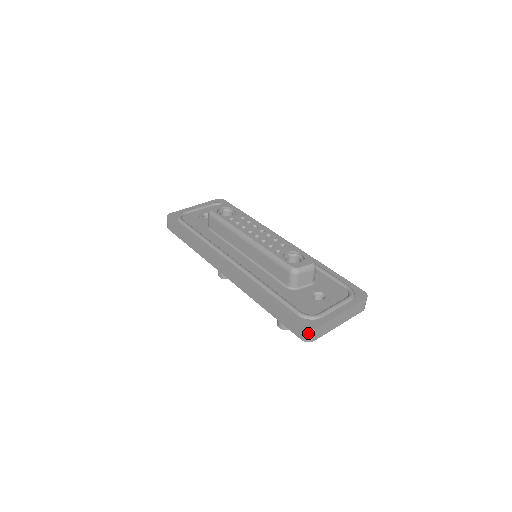
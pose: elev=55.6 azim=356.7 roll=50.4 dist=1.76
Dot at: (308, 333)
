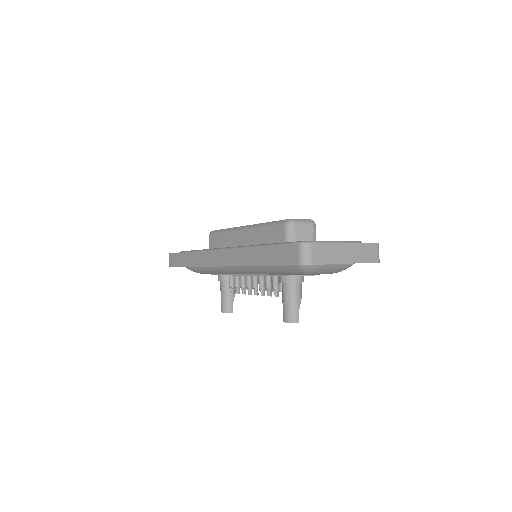
Dot at: (304, 250)
